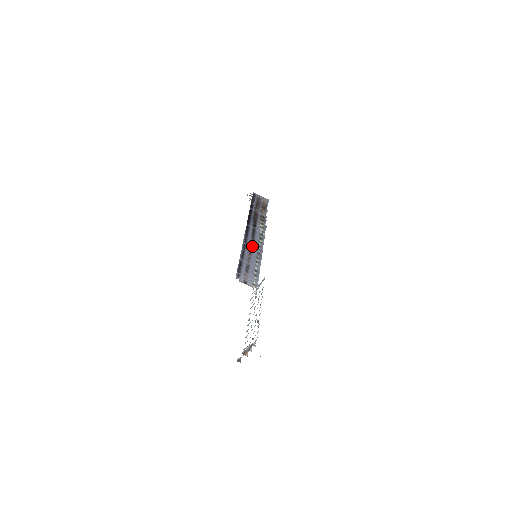
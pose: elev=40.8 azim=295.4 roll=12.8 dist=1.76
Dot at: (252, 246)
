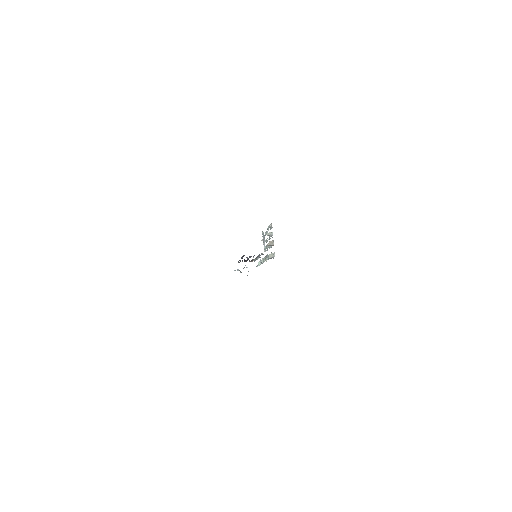
Dot at: occluded
